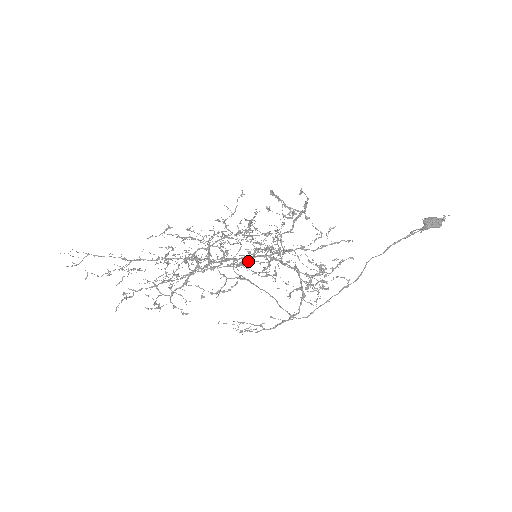
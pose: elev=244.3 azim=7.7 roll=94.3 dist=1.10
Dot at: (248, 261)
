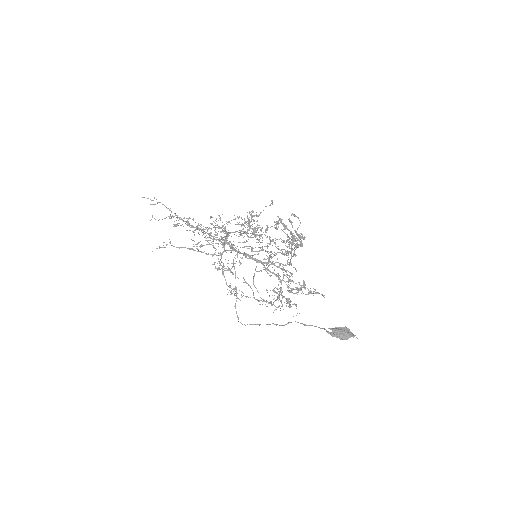
Dot at: occluded
